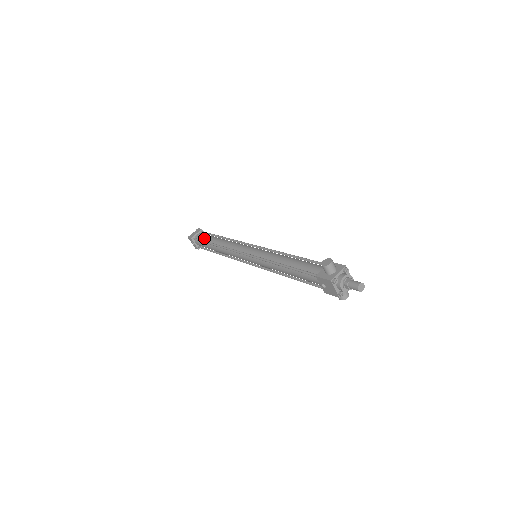
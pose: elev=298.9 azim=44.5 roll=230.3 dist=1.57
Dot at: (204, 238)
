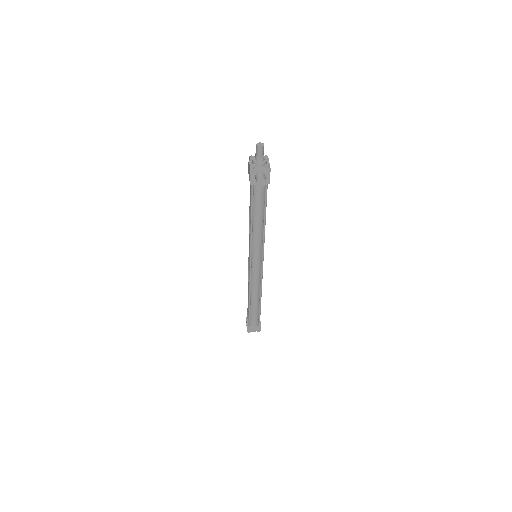
Dot at: occluded
